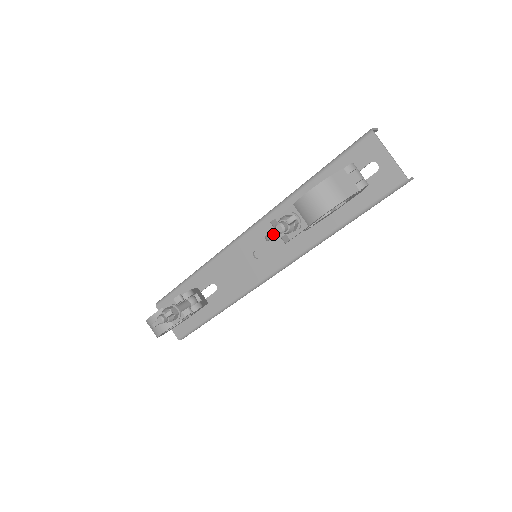
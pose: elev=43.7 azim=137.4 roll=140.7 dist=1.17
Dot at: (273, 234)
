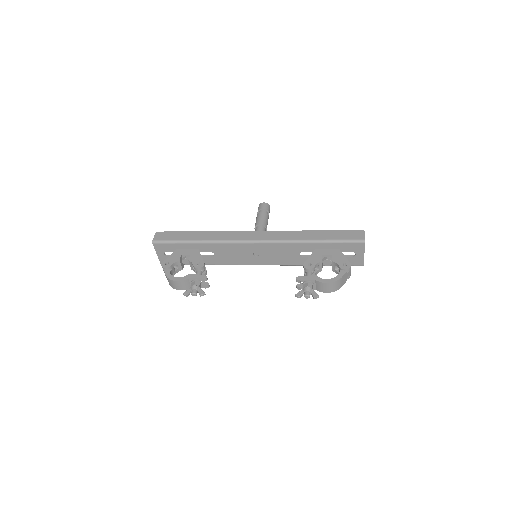
Dot at: (301, 296)
